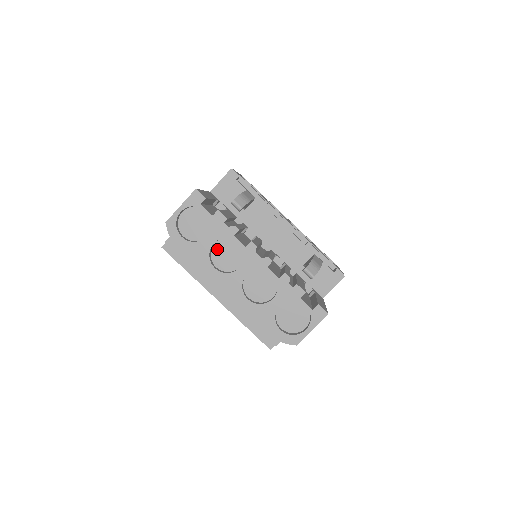
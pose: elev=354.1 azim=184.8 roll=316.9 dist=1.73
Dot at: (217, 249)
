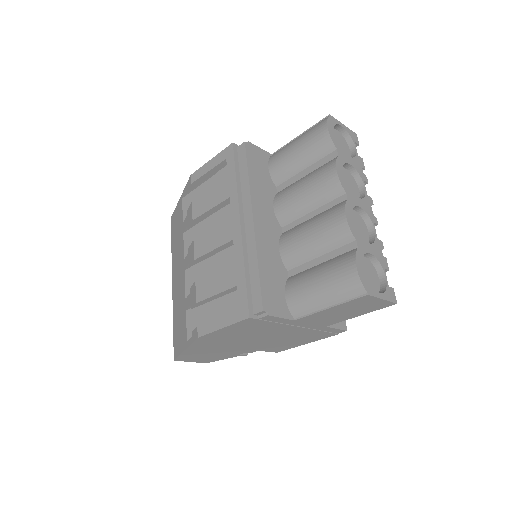
Dot at: (344, 172)
